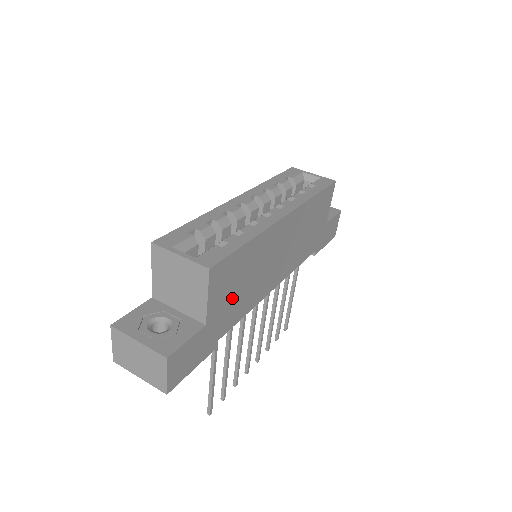
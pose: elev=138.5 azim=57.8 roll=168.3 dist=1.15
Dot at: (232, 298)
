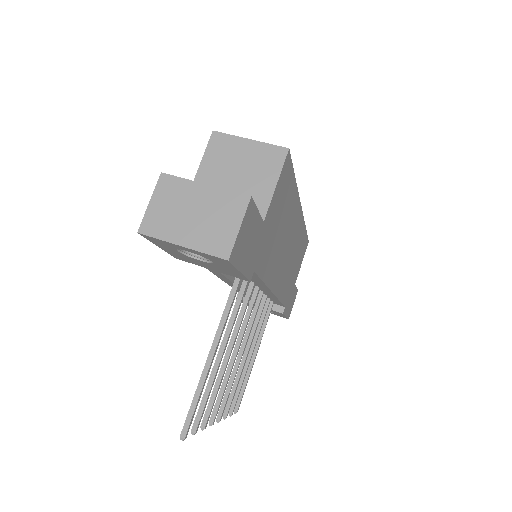
Dot at: (273, 230)
